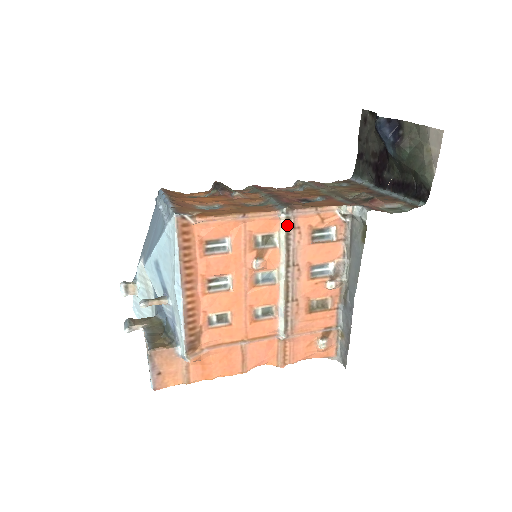
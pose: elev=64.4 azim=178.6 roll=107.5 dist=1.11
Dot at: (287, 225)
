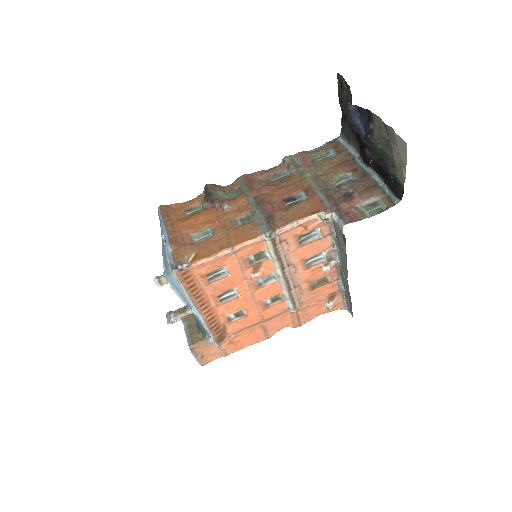
Dot at: (273, 244)
